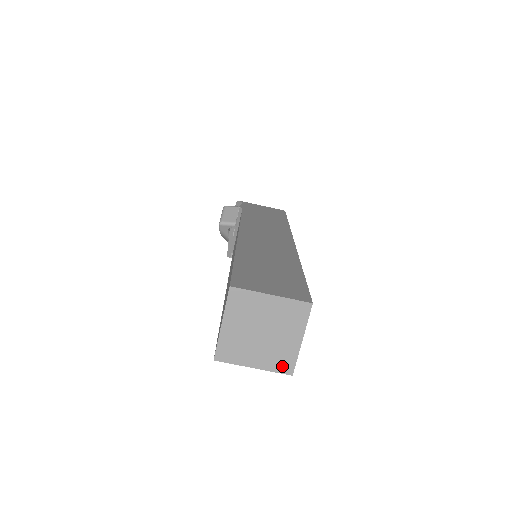
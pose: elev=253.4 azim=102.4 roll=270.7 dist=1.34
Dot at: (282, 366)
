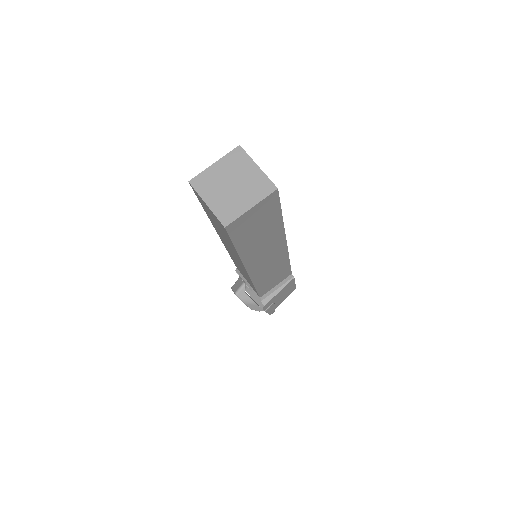
Dot at: (265, 190)
